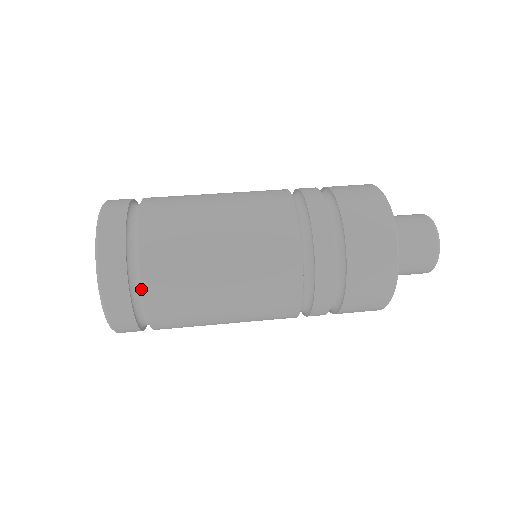
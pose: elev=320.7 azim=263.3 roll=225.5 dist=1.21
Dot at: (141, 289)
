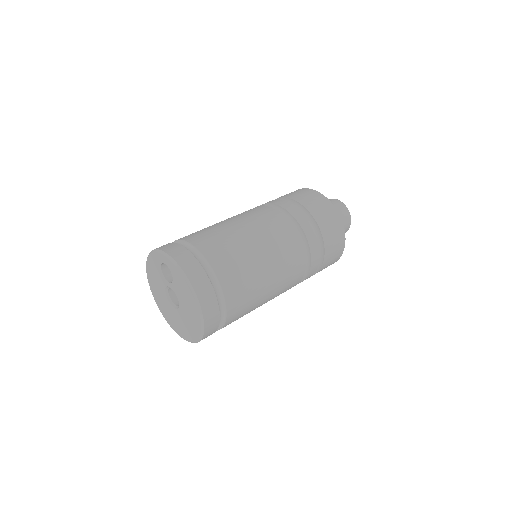
Dot at: (200, 255)
